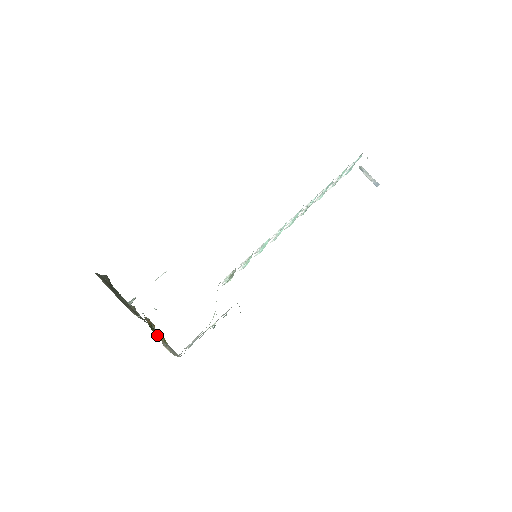
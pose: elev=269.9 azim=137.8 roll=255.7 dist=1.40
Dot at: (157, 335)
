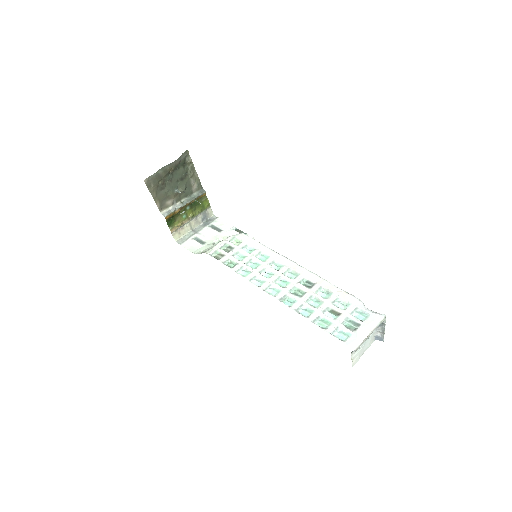
Dot at: (181, 219)
